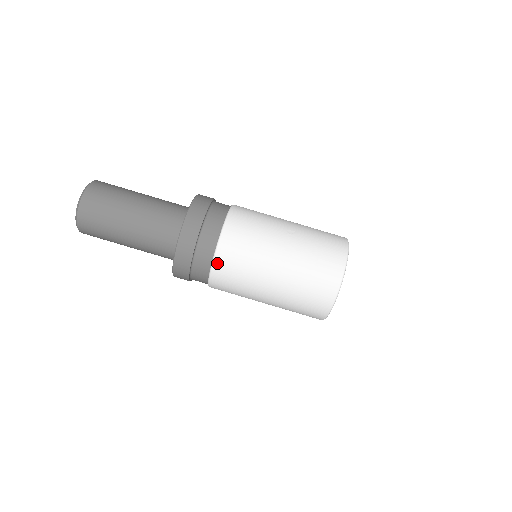
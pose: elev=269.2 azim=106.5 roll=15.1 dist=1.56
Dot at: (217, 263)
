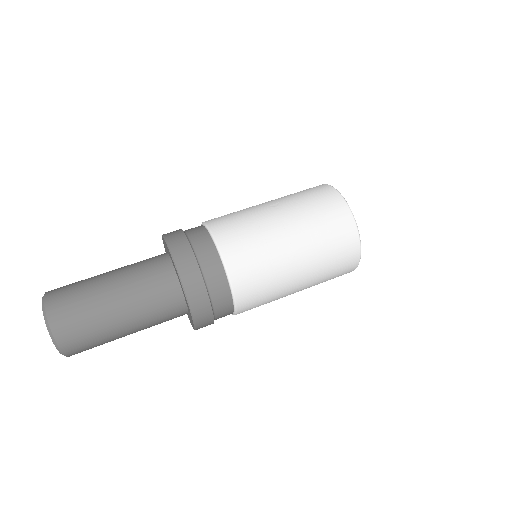
Dot at: (233, 275)
